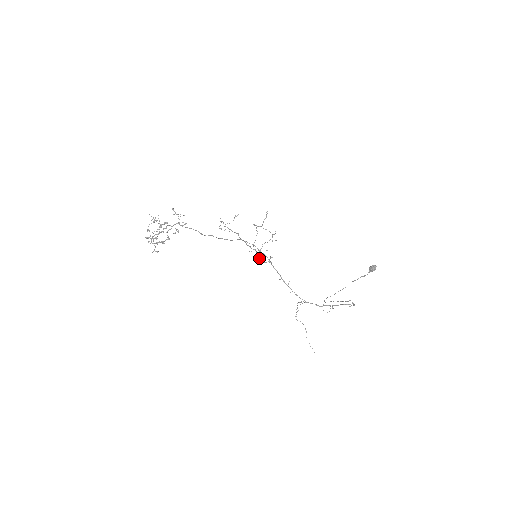
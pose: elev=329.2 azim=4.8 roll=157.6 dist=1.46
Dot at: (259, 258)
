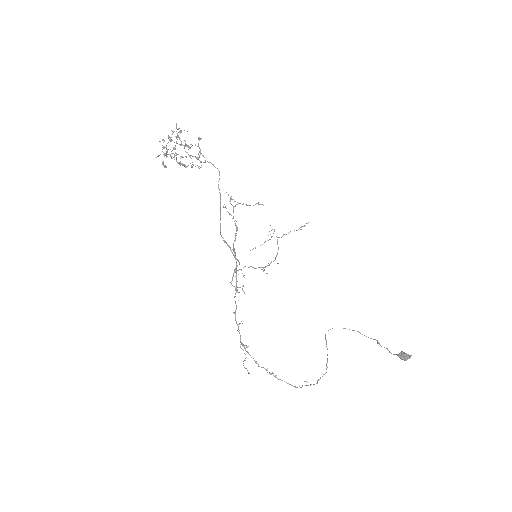
Dot at: (233, 274)
